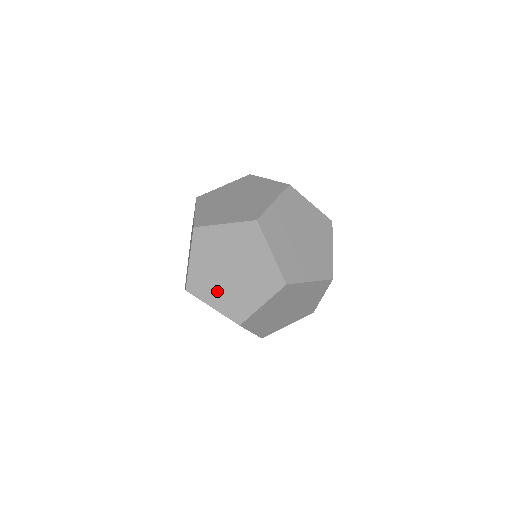
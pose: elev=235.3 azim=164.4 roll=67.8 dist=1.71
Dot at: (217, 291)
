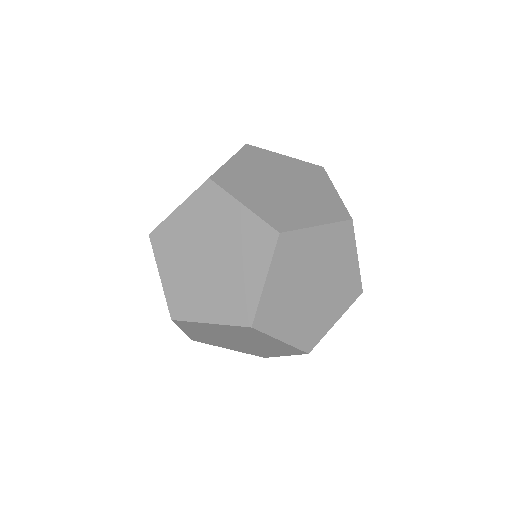
Dot at: occluded
